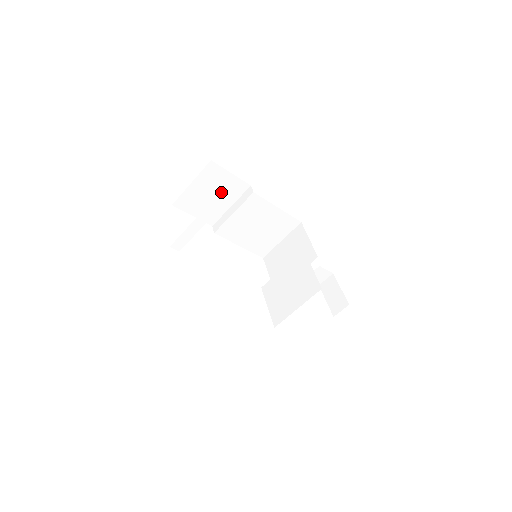
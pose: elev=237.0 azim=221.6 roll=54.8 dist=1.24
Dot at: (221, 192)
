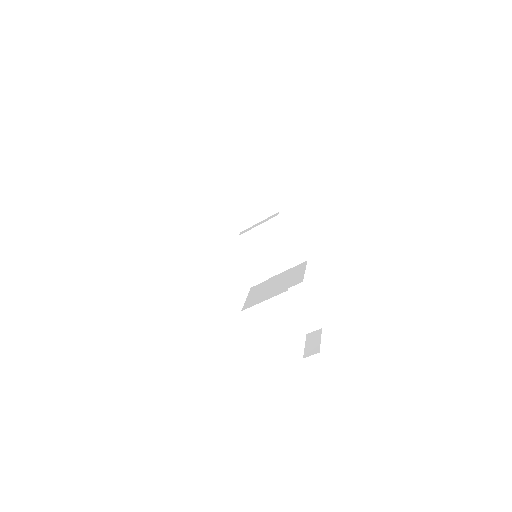
Dot at: (256, 206)
